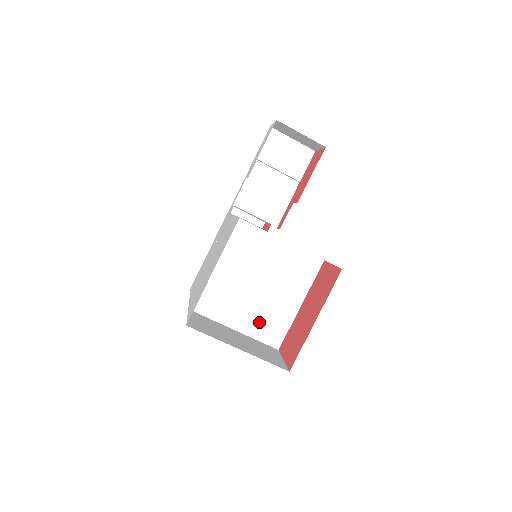
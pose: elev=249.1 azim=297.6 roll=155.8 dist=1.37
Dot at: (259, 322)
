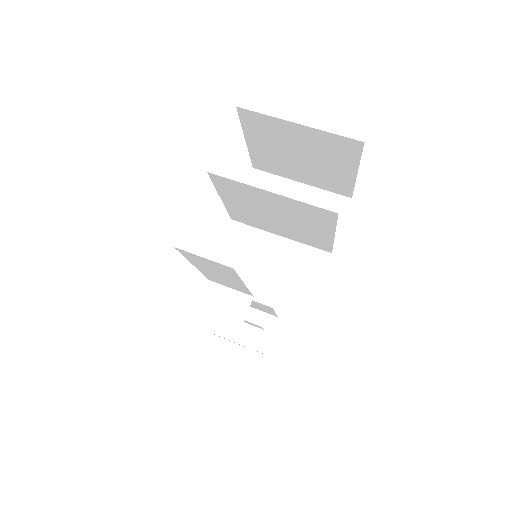
Dot at: (297, 209)
